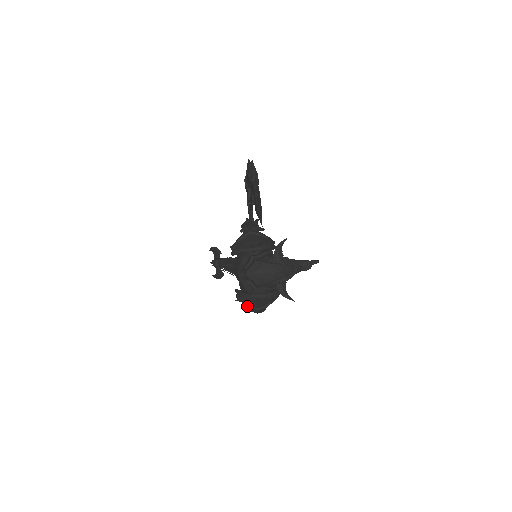
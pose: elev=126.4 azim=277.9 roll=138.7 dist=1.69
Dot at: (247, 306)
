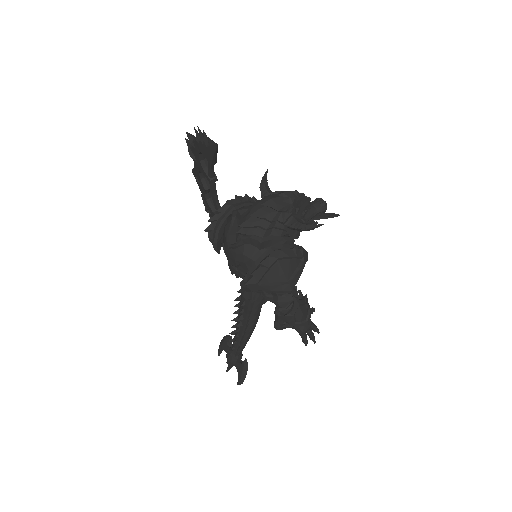
Dot at: (269, 289)
